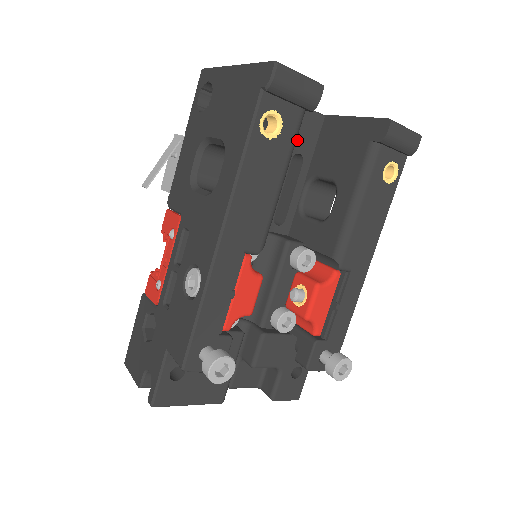
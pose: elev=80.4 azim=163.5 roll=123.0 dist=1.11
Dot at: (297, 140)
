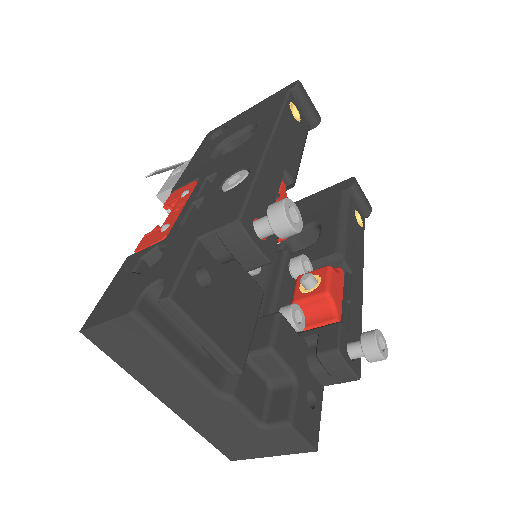
Dot at: occluded
